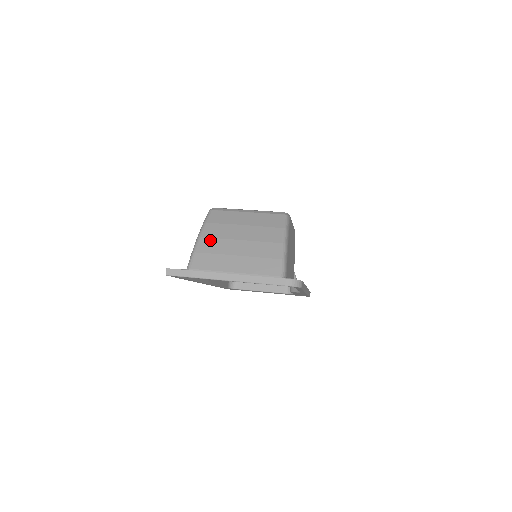
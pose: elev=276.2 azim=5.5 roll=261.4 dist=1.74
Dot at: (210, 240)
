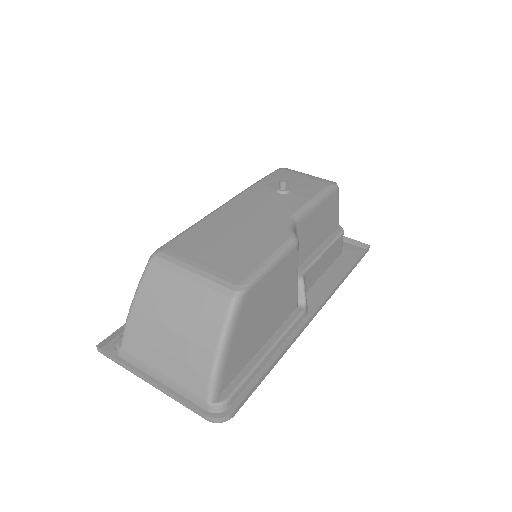
Dot at: (140, 317)
